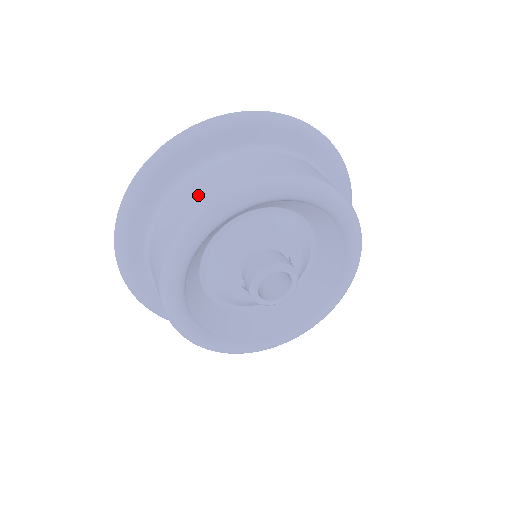
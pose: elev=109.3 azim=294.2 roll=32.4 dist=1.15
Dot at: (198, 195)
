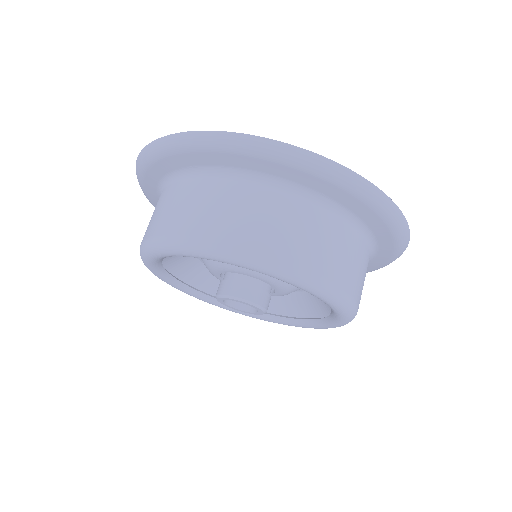
Dot at: (224, 220)
